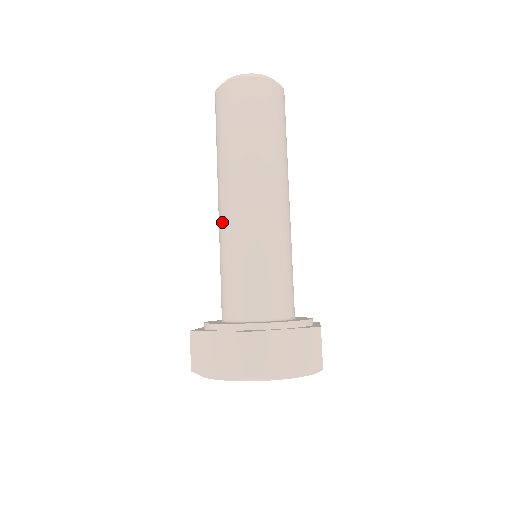
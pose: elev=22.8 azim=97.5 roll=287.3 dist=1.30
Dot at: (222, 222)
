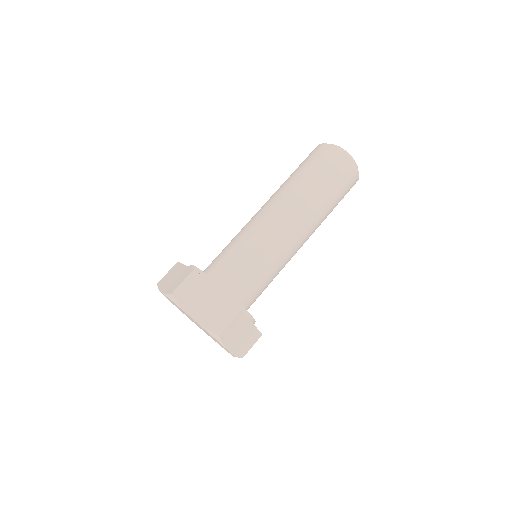
Dot at: (266, 222)
